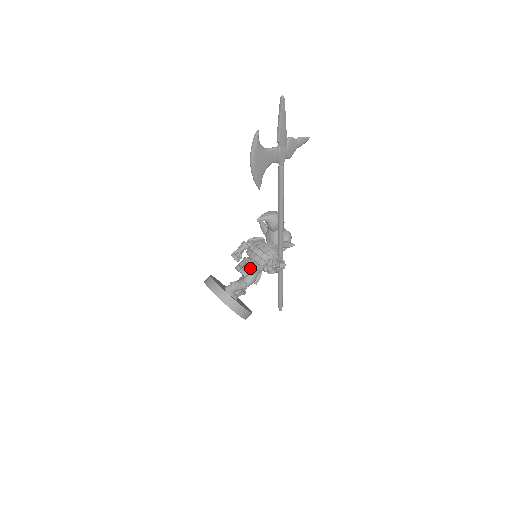
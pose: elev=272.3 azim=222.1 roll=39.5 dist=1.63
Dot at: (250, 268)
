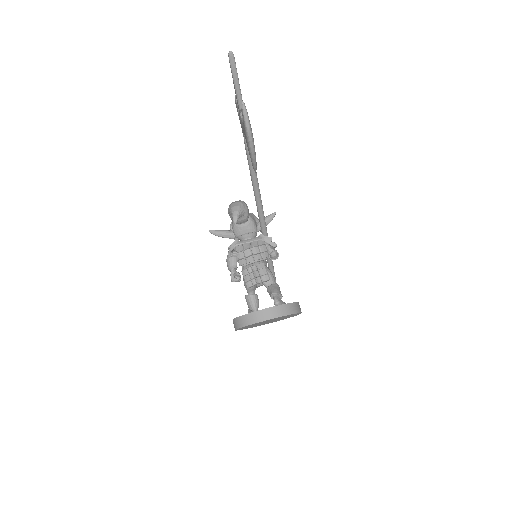
Dot at: (265, 269)
